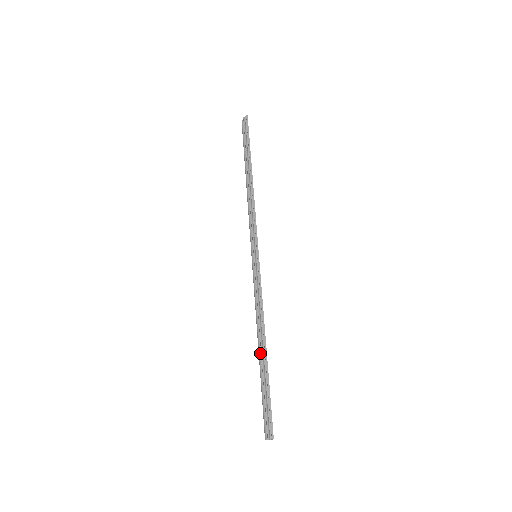
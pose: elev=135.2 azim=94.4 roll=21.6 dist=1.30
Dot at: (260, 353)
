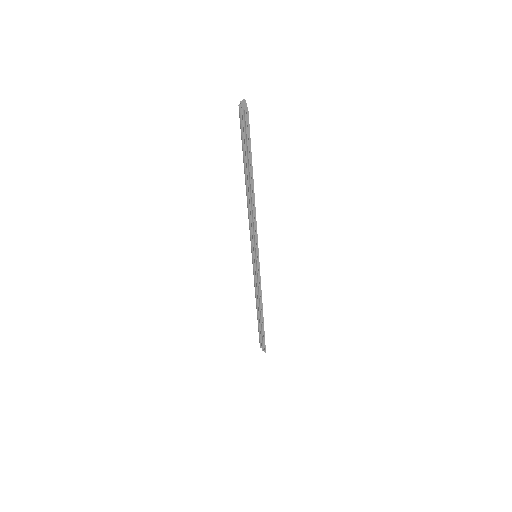
Dot at: (258, 314)
